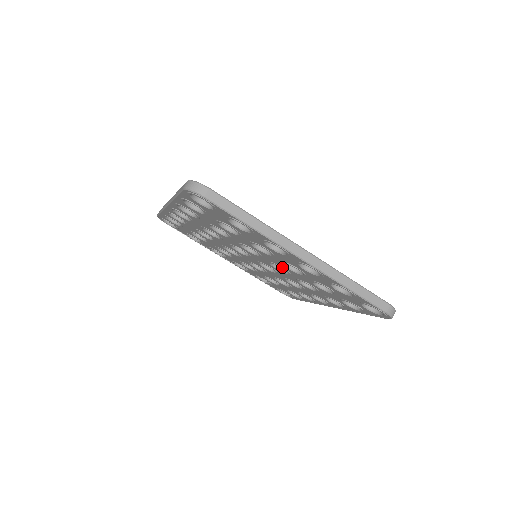
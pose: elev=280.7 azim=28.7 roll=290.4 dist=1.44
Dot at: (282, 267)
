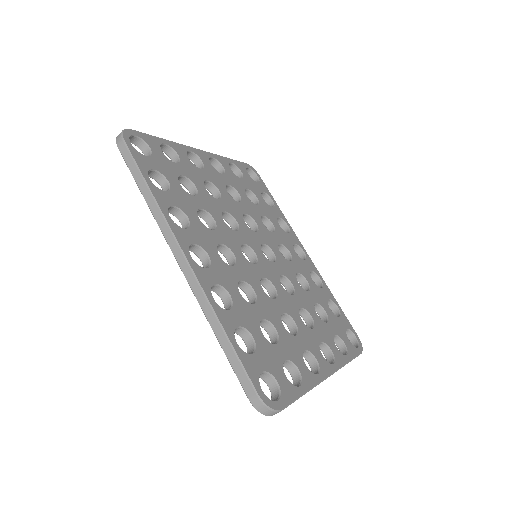
Dot at: occluded
